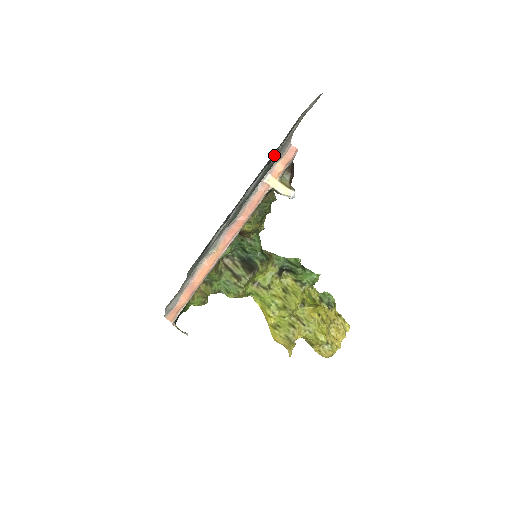
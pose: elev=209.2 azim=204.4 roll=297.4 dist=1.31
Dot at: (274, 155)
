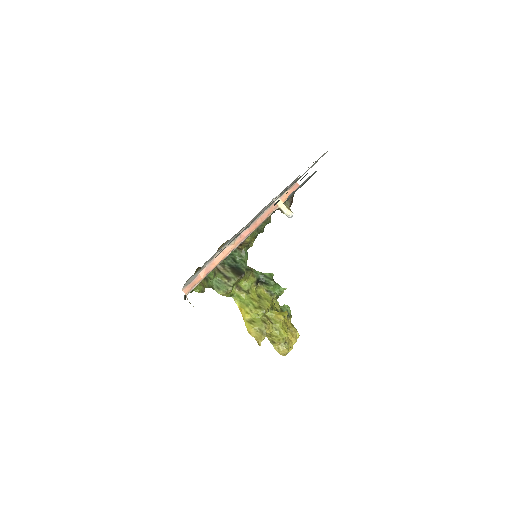
Dot at: (307, 173)
